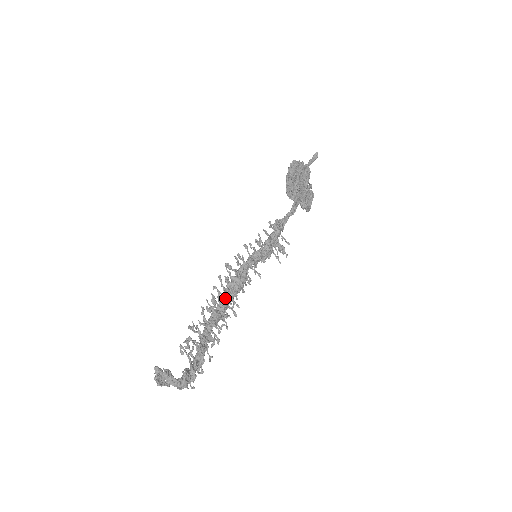
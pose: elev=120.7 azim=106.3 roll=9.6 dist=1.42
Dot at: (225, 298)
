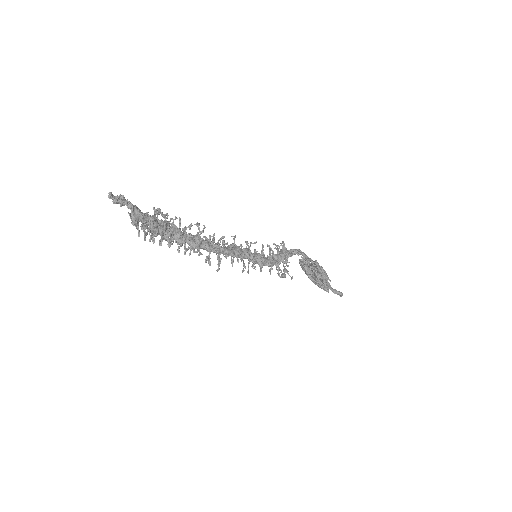
Dot at: occluded
